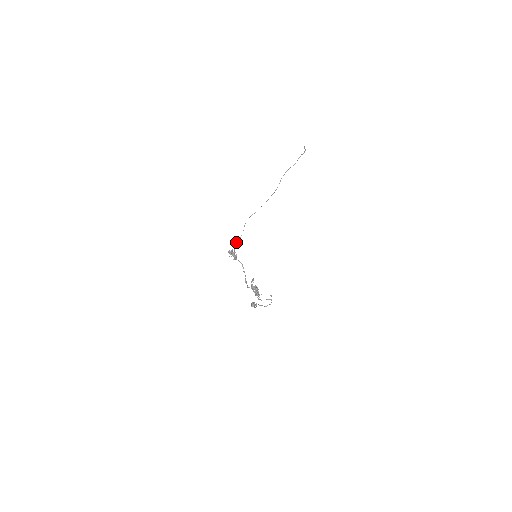
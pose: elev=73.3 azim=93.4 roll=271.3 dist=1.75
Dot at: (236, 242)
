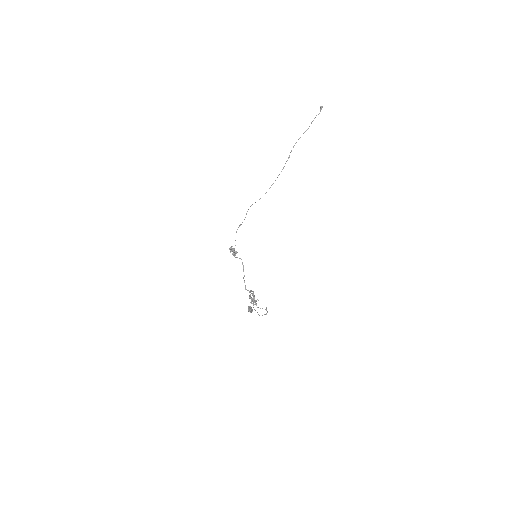
Dot at: (237, 229)
